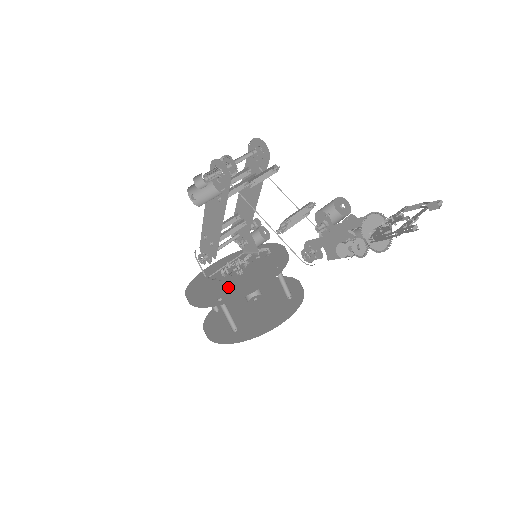
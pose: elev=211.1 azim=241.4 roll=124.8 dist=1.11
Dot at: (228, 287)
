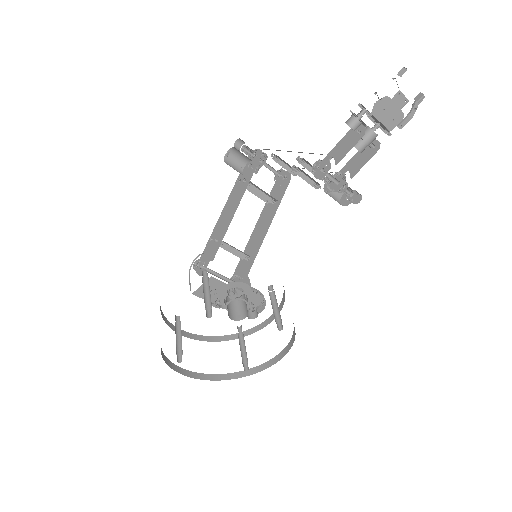
Dot at: occluded
